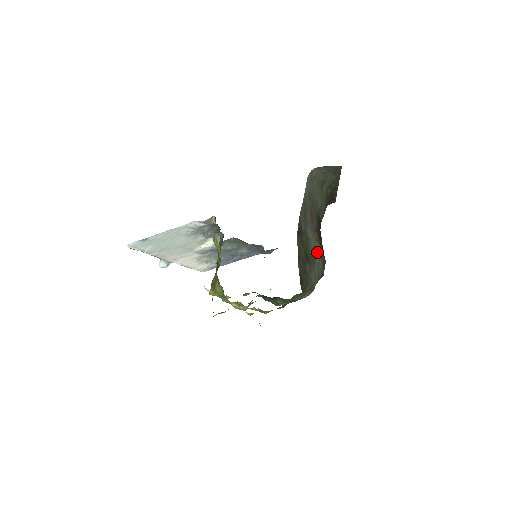
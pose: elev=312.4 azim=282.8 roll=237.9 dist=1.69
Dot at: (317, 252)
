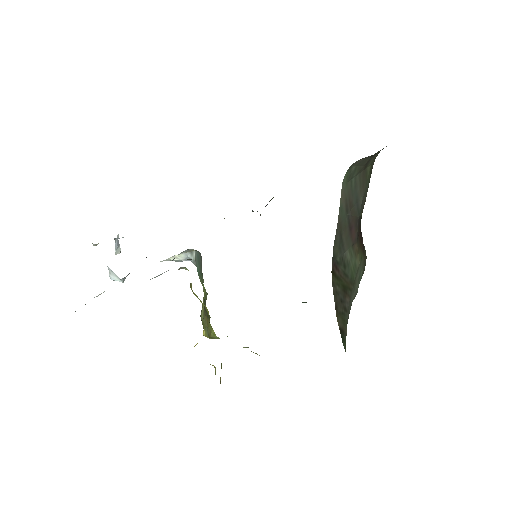
Dot at: (358, 267)
